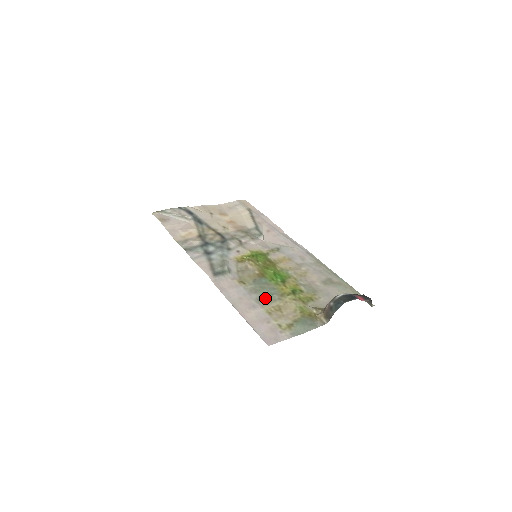
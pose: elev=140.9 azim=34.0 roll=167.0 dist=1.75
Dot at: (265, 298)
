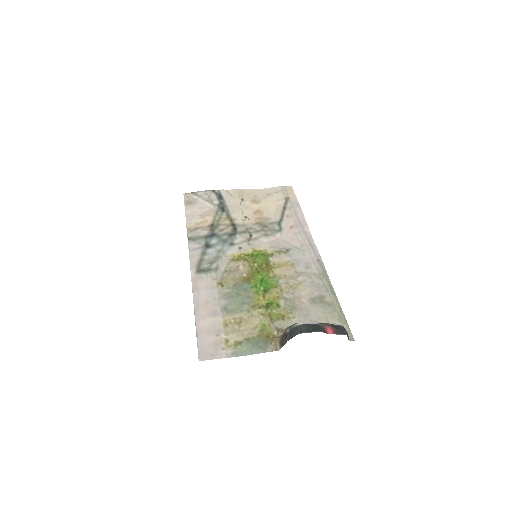
Dot at: (233, 307)
